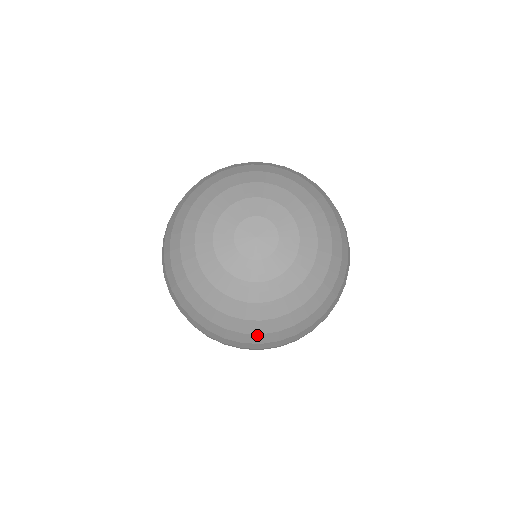
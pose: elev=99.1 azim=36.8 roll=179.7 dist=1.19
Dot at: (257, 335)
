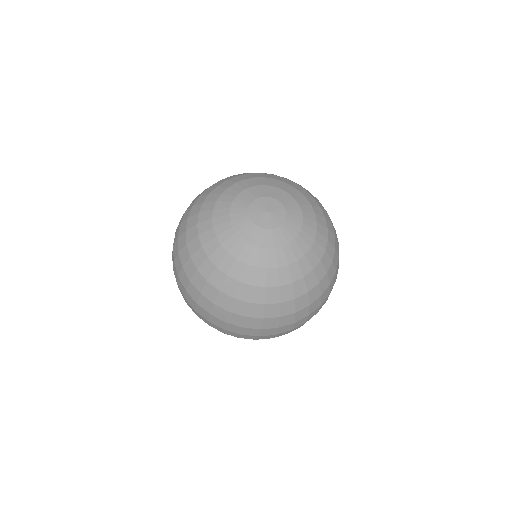
Dot at: (277, 305)
